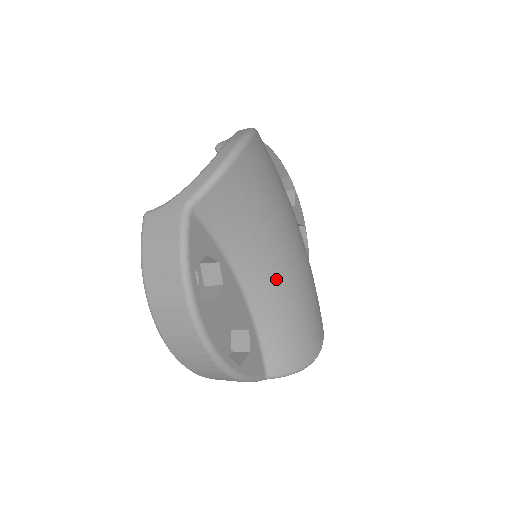
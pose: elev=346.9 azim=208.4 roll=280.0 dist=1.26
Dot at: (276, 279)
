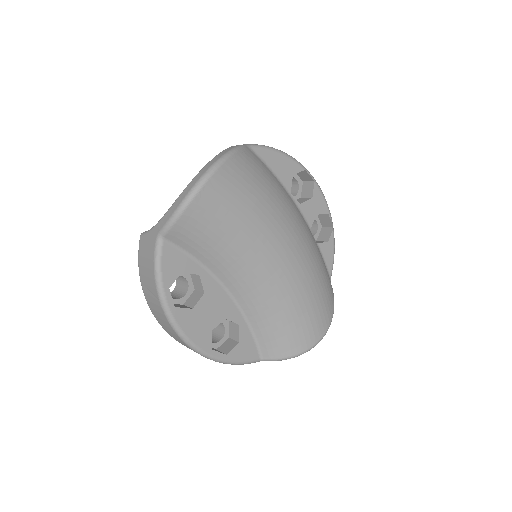
Dot at: (261, 284)
